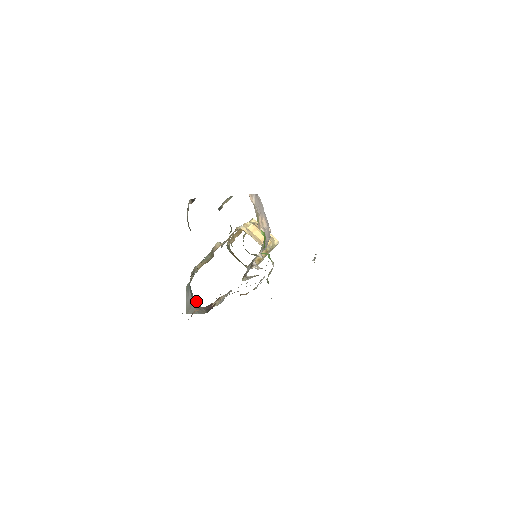
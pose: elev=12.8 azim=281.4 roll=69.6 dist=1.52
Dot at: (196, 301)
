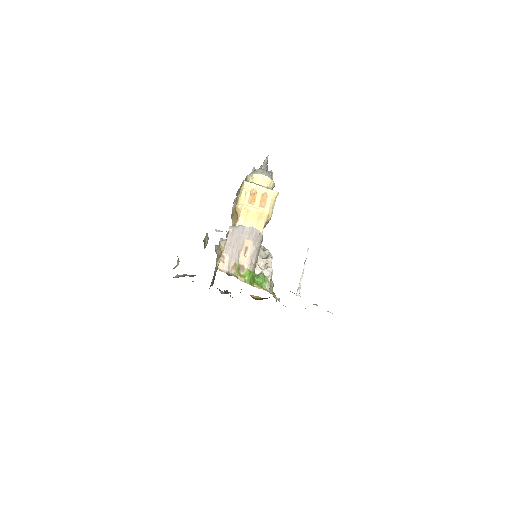
Dot at: occluded
